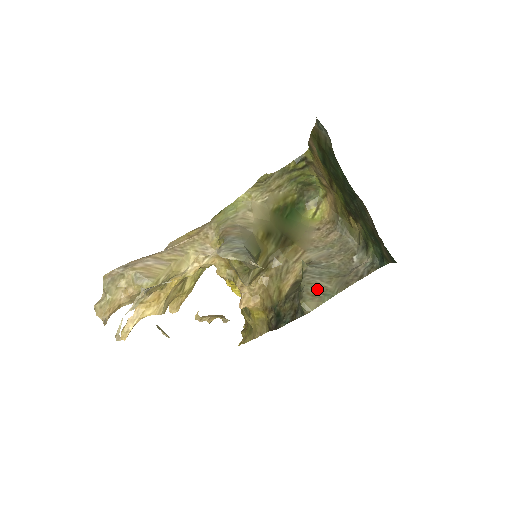
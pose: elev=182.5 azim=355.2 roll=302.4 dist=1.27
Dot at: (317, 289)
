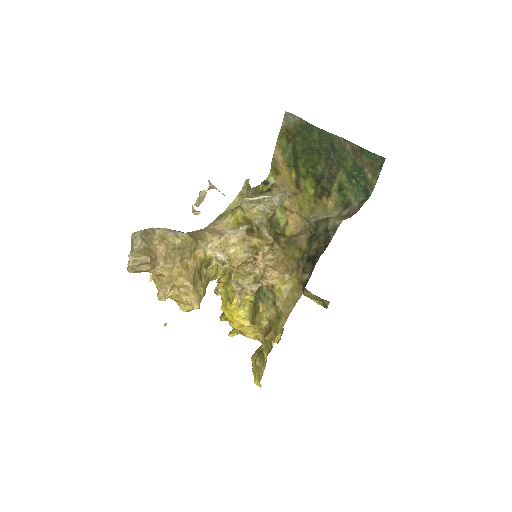
Dot at: occluded
